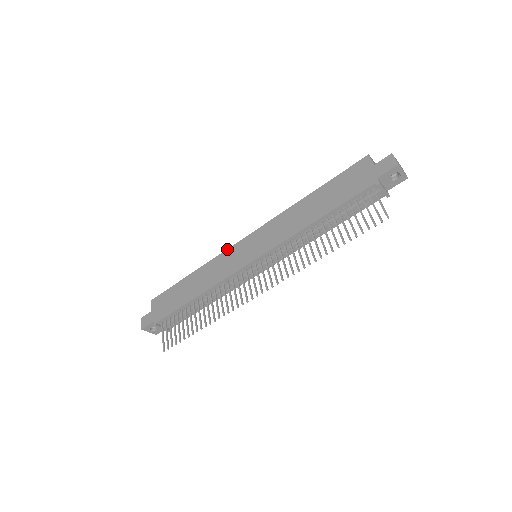
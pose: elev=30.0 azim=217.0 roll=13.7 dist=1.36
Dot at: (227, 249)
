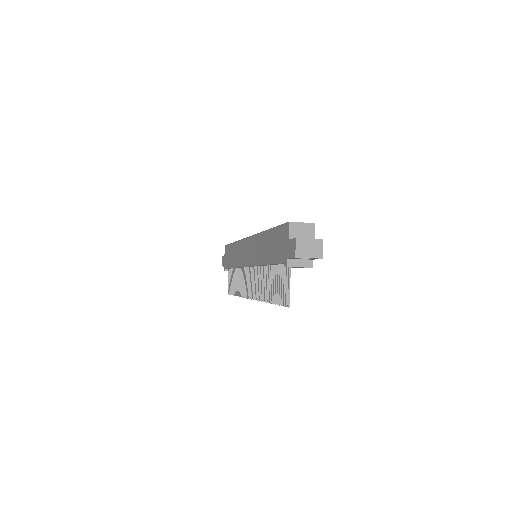
Dot at: (242, 239)
